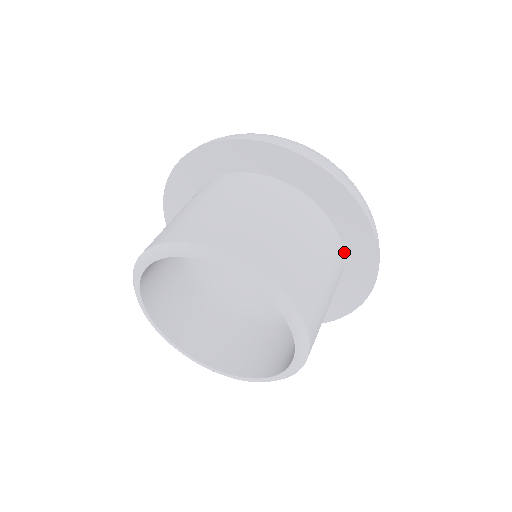
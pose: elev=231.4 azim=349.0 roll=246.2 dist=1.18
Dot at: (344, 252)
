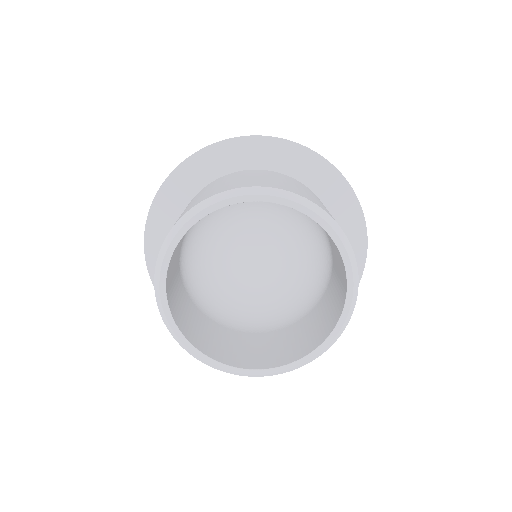
Dot at: (282, 173)
